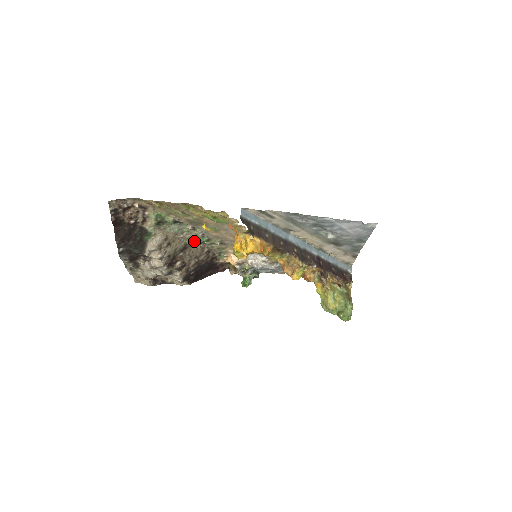
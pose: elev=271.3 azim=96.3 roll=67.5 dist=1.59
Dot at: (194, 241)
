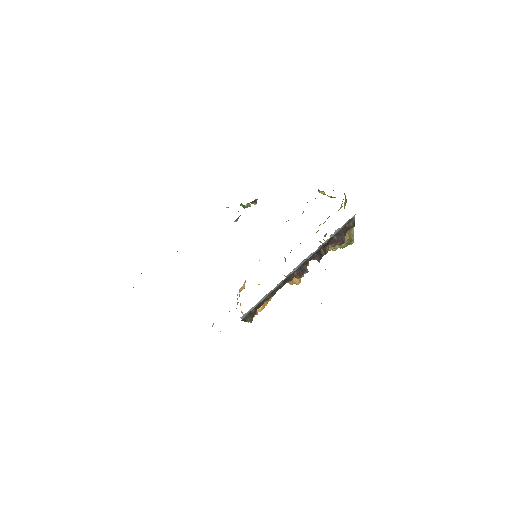
Dot at: occluded
